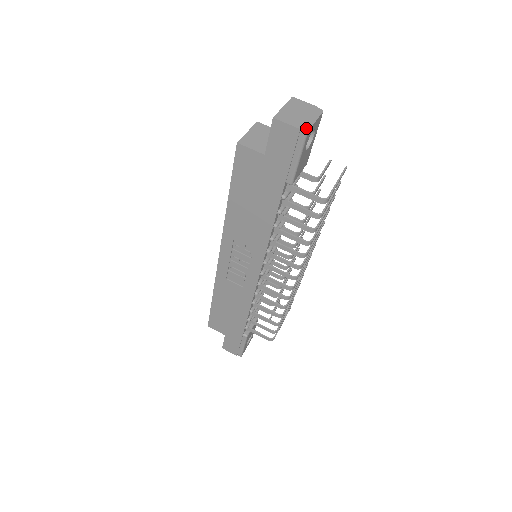
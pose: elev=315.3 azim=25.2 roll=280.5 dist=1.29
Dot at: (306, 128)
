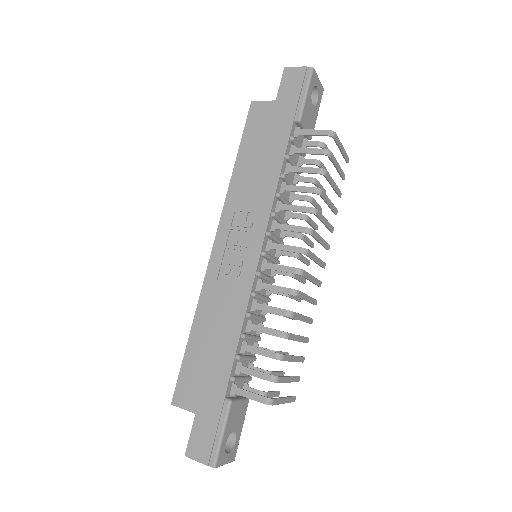
Dot at: (311, 69)
